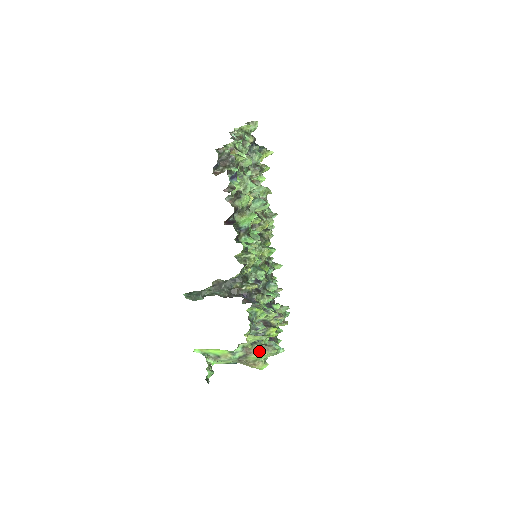
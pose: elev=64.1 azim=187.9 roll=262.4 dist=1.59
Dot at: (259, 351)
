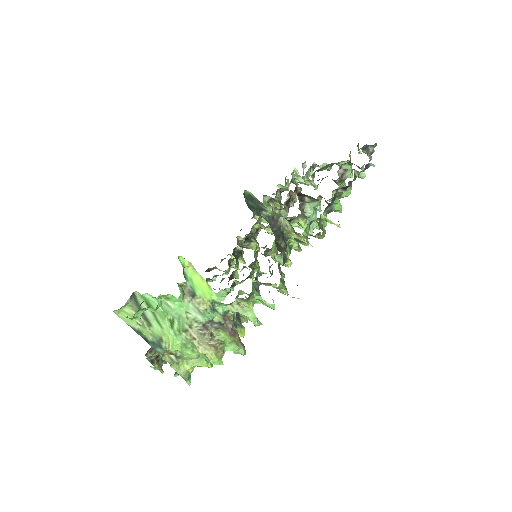
Dot at: (235, 335)
